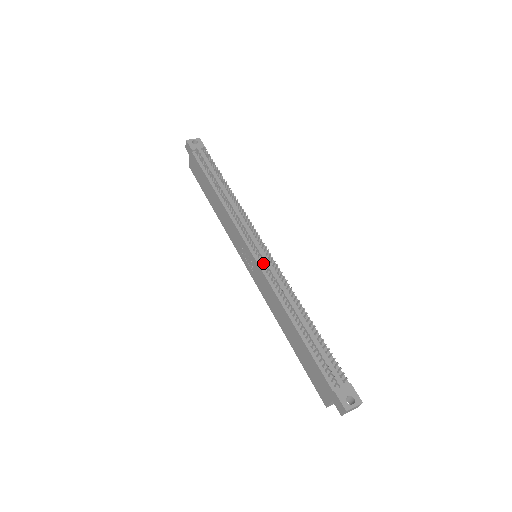
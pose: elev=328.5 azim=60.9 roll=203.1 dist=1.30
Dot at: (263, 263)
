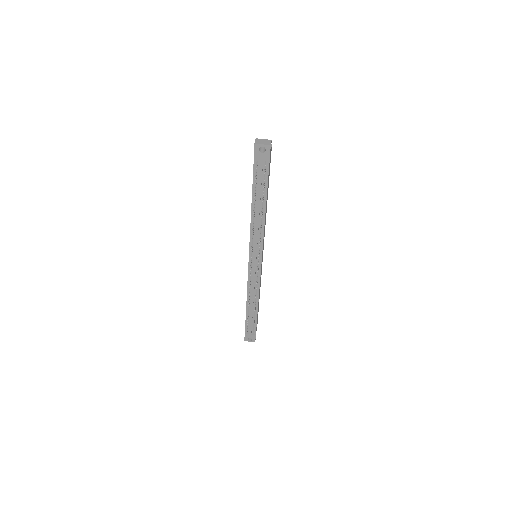
Dot at: occluded
